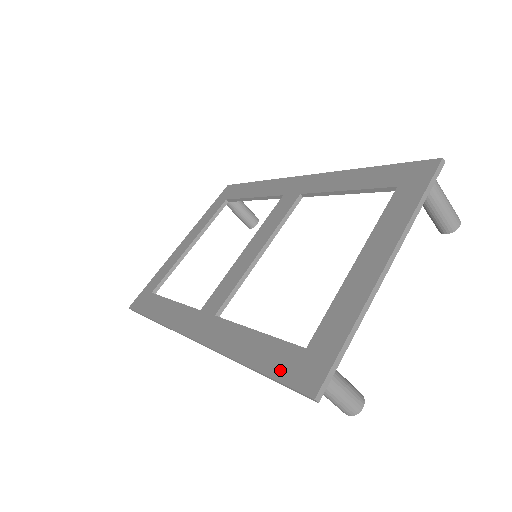
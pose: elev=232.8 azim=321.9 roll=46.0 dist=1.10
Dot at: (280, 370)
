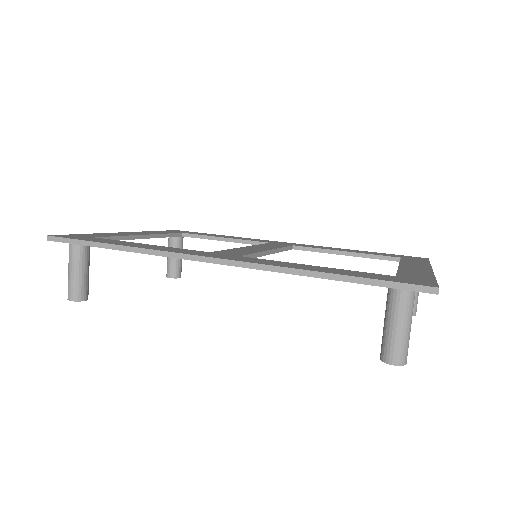
Dot at: (378, 277)
